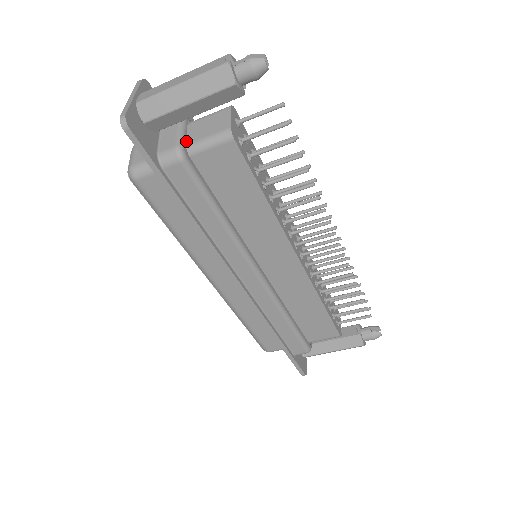
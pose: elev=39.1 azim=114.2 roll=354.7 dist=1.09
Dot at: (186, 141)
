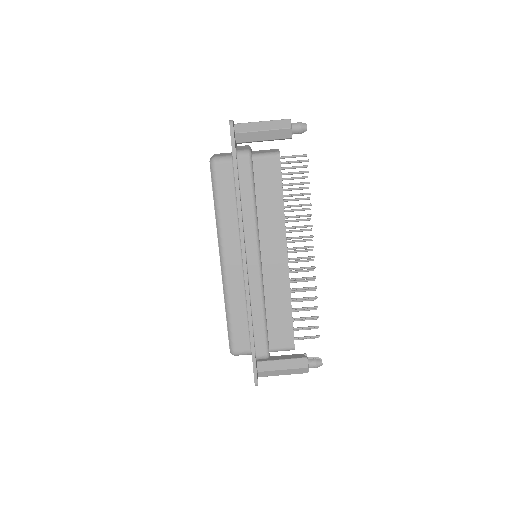
Dot at: occluded
